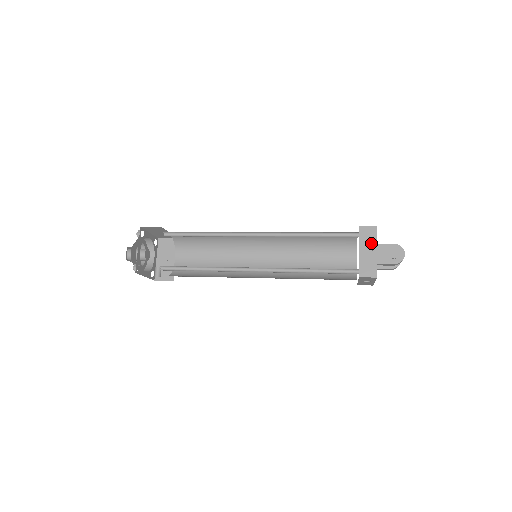
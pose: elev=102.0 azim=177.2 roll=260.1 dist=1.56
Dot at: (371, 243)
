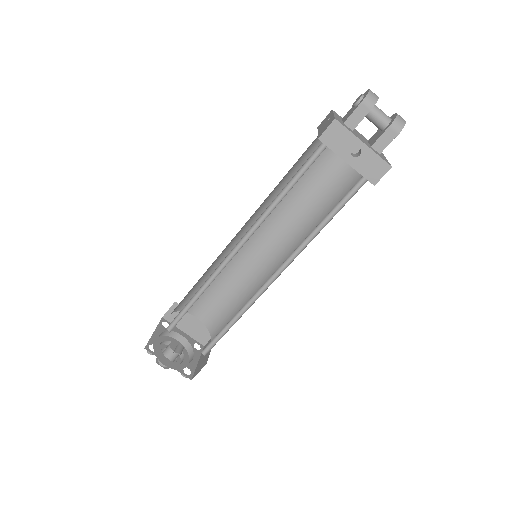
Dot at: (328, 118)
